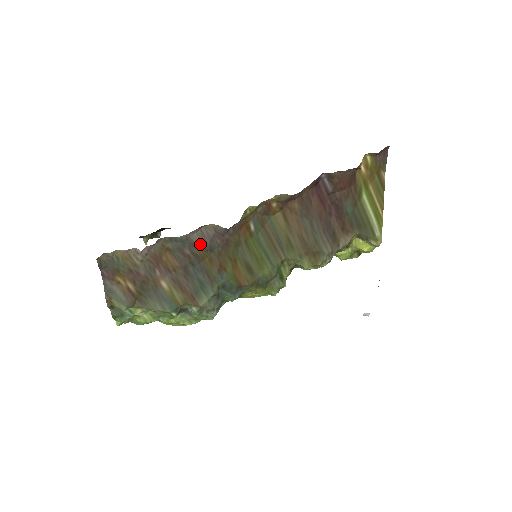
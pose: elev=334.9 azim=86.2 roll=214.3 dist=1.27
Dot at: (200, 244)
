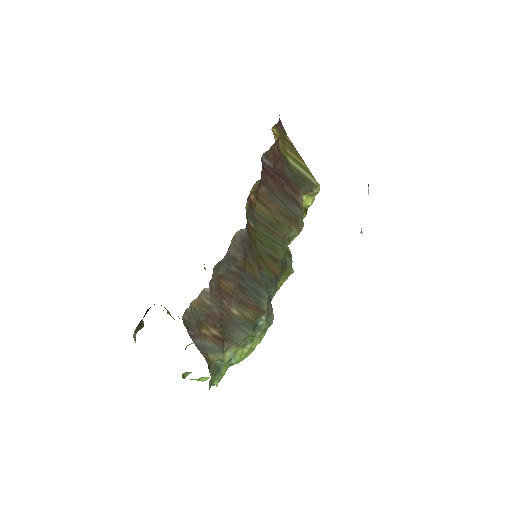
Dot at: (238, 255)
